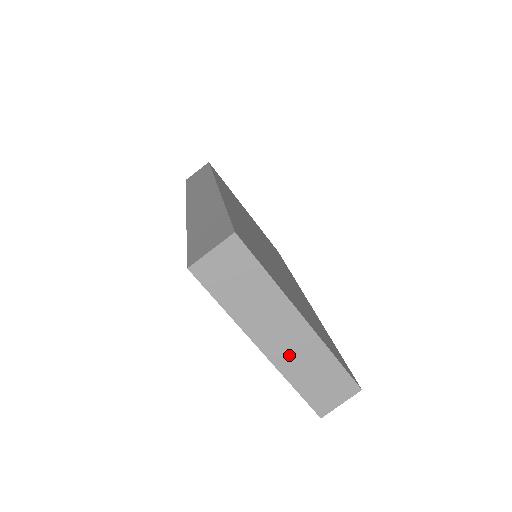
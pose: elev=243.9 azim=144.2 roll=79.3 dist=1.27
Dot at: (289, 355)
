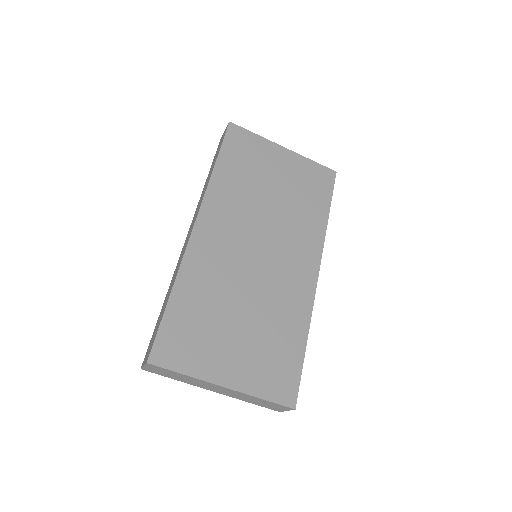
Dot at: (232, 395)
